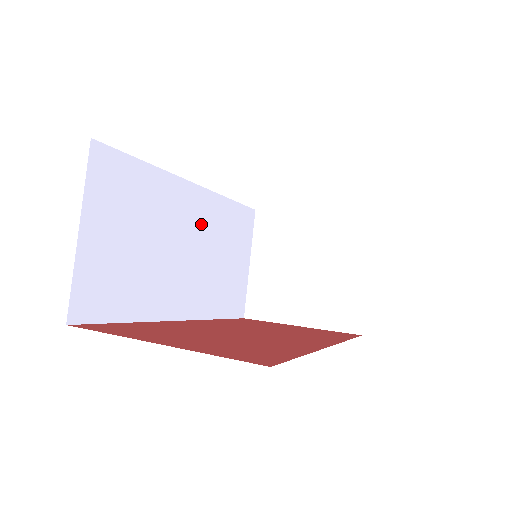
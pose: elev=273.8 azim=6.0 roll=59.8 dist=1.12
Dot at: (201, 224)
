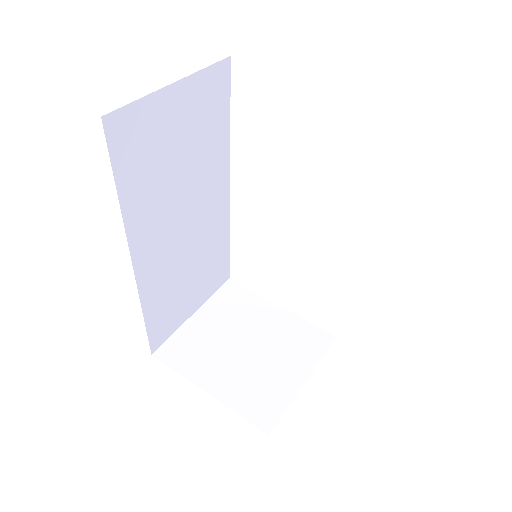
Dot at: (207, 222)
